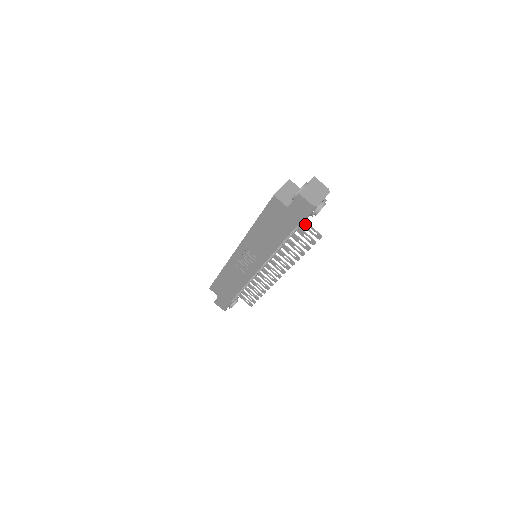
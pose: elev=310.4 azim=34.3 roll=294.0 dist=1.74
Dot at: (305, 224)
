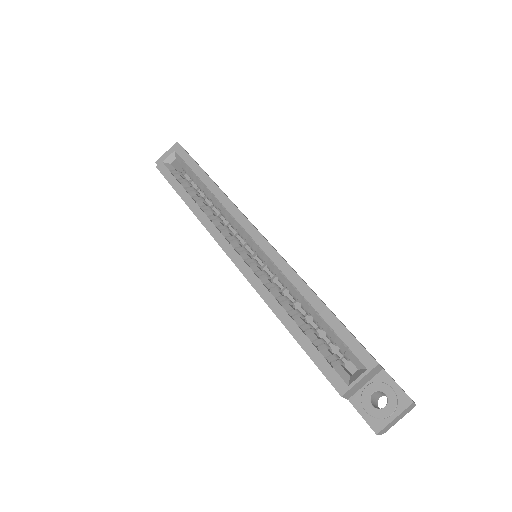
Dot at: occluded
